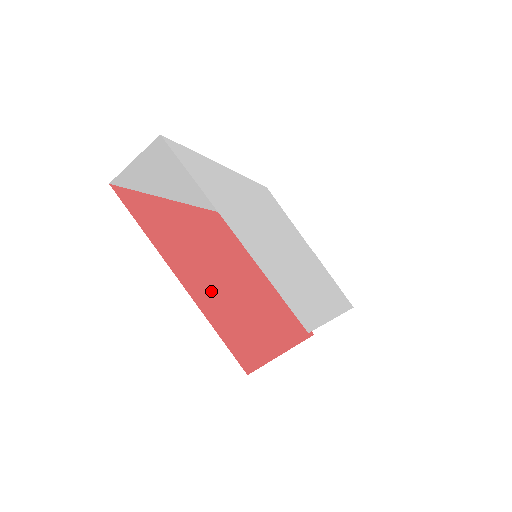
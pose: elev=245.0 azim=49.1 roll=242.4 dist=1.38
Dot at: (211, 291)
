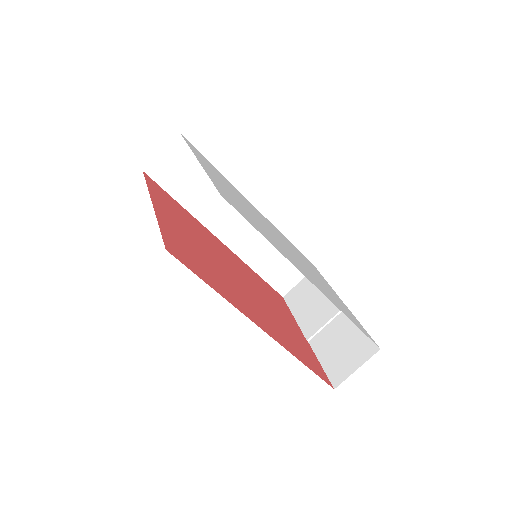
Dot at: (186, 237)
